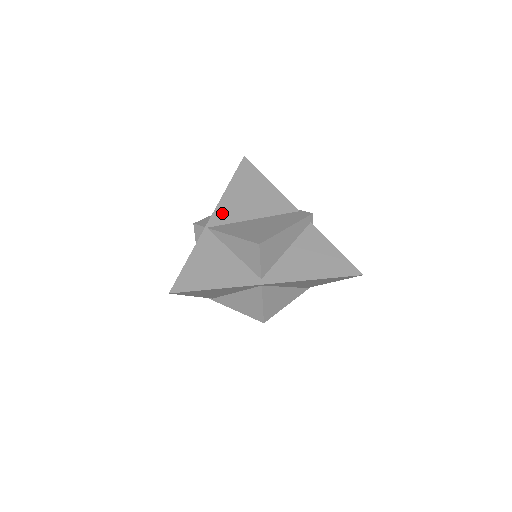
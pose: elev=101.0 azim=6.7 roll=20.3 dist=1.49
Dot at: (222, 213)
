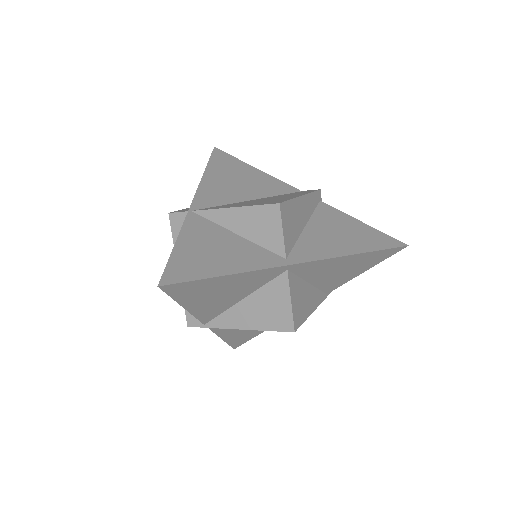
Dot at: (206, 196)
